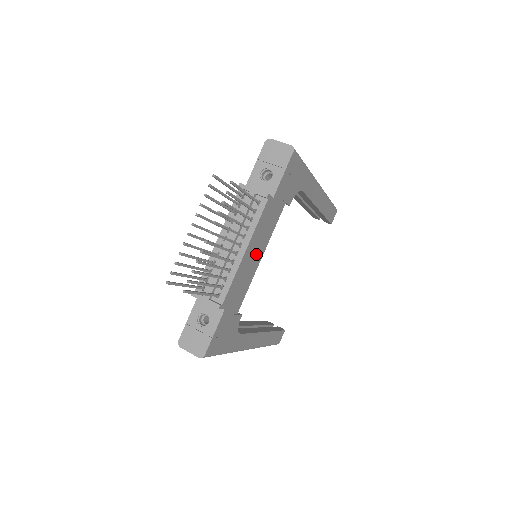
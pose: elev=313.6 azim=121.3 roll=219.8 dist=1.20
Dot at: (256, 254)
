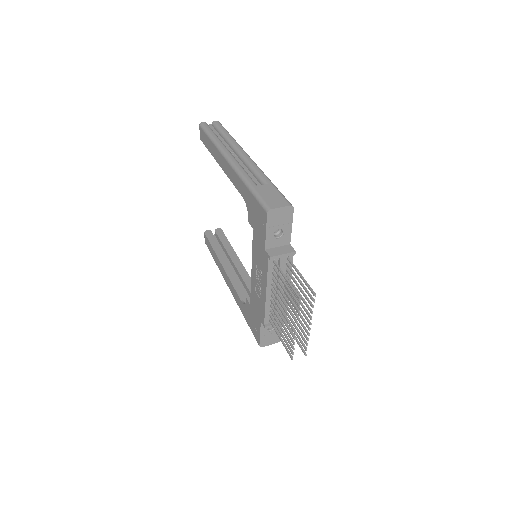
Dot at: occluded
